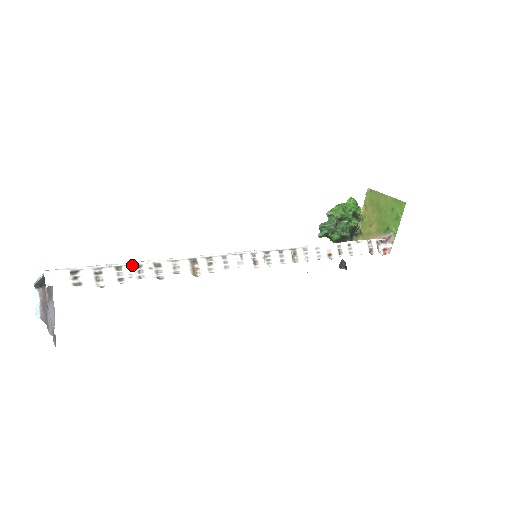
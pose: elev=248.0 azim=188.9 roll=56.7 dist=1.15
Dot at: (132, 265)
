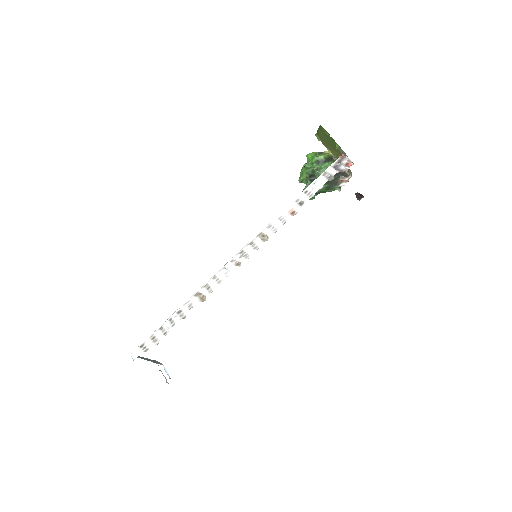
Dot at: (166, 322)
